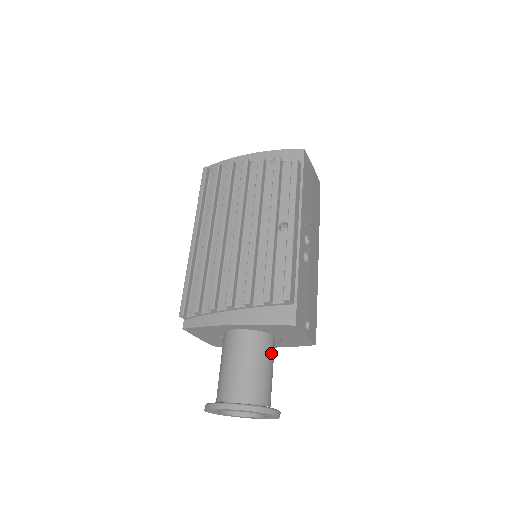
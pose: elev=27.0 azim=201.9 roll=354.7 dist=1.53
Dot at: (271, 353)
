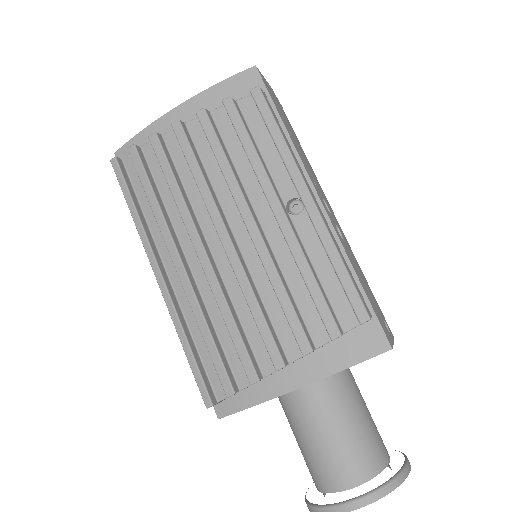
Dot at: (356, 387)
